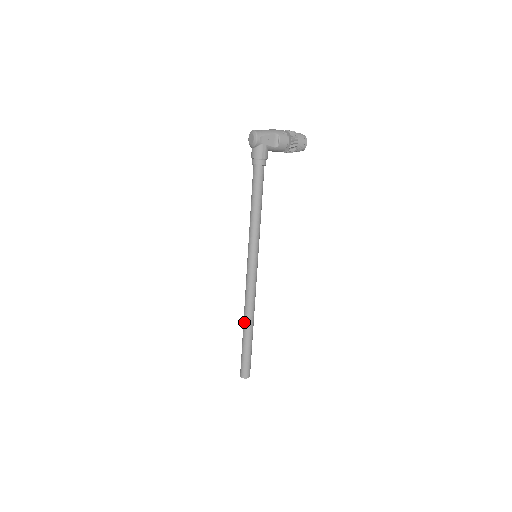
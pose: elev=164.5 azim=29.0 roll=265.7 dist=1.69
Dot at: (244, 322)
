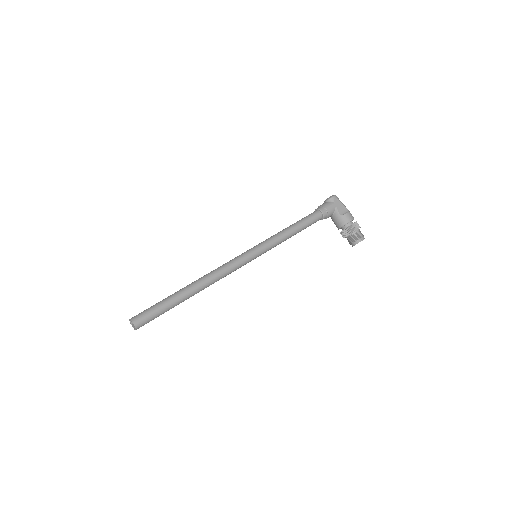
Dot at: (192, 283)
